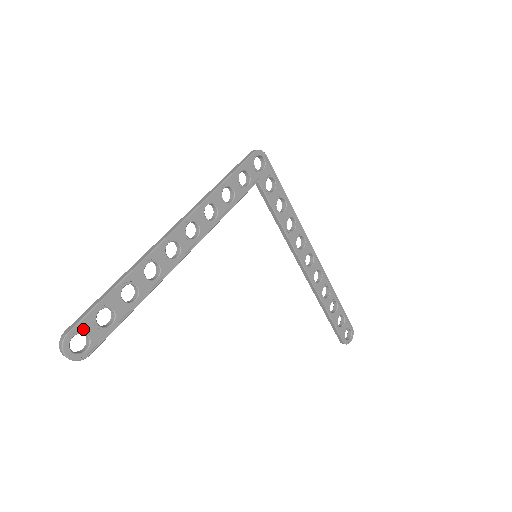
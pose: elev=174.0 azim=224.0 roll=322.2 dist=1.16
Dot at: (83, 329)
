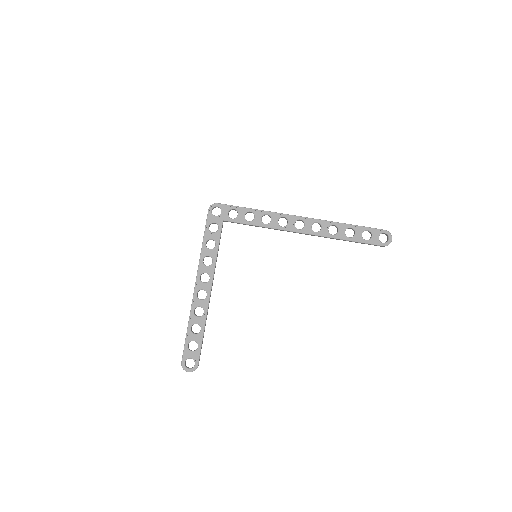
Dot at: (187, 357)
